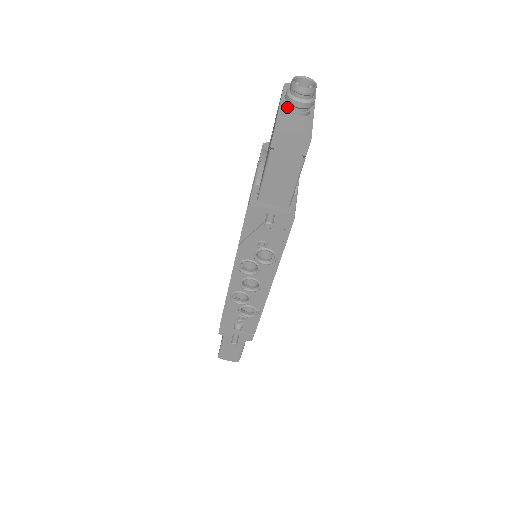
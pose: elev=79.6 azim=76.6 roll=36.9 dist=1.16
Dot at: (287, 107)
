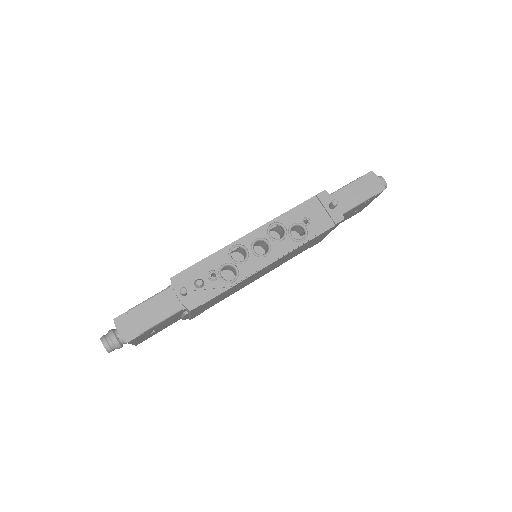
Dot at: occluded
